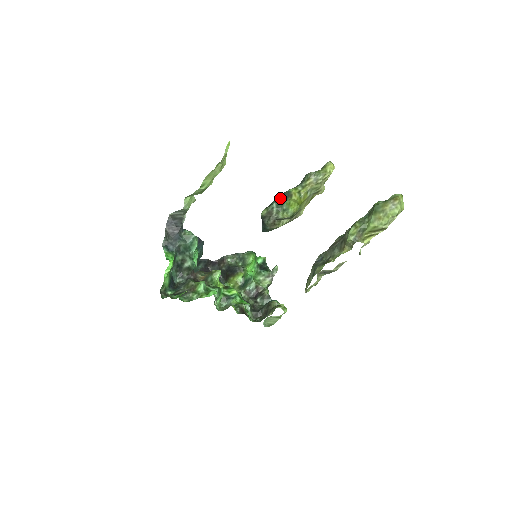
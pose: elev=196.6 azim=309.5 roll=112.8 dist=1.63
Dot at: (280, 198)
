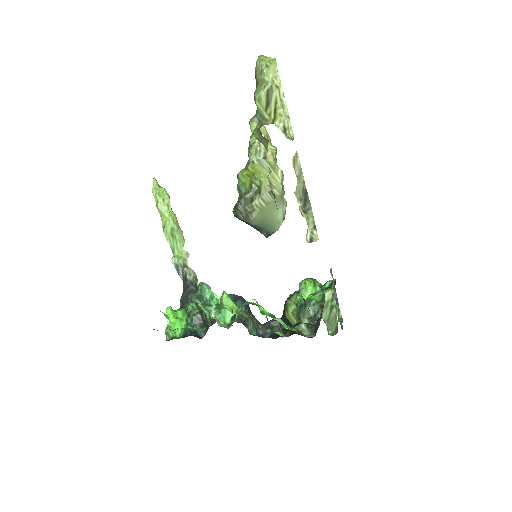
Dot at: occluded
